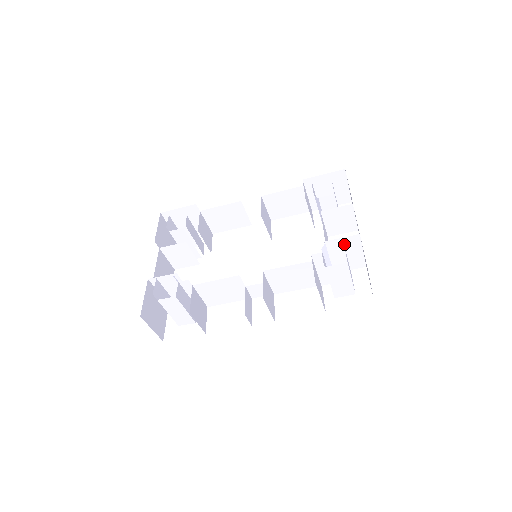
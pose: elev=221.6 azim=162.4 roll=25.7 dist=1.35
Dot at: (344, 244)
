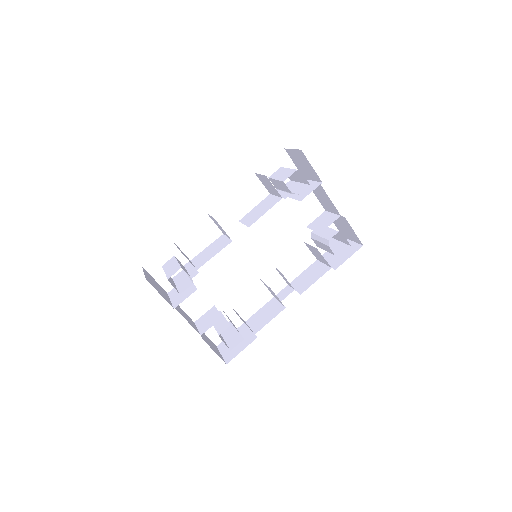
Dot at: occluded
